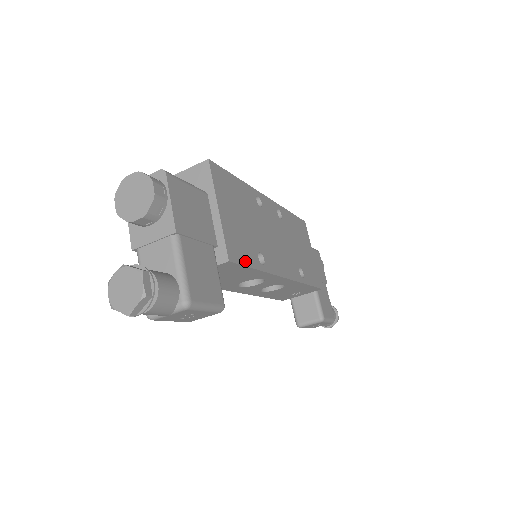
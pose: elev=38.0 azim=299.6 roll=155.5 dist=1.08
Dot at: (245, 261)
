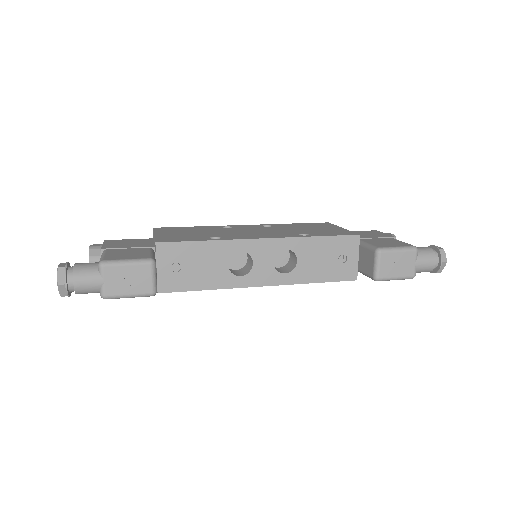
Dot at: (184, 241)
